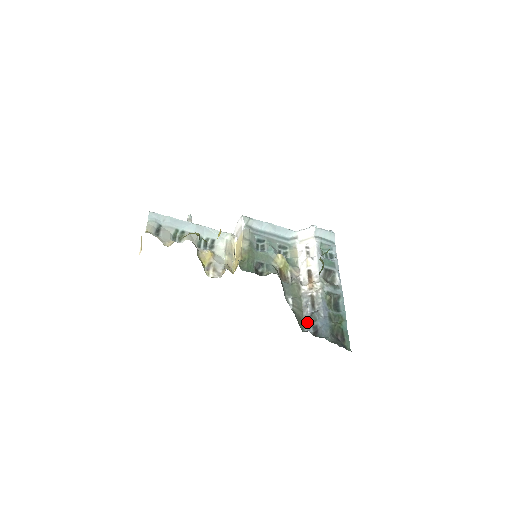
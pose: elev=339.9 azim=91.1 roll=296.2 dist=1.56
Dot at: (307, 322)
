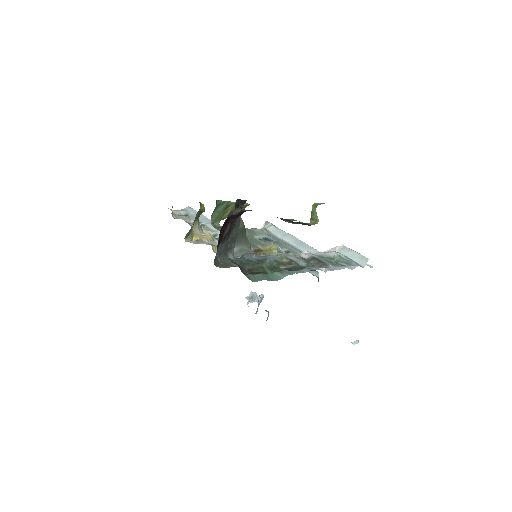
Dot at: occluded
